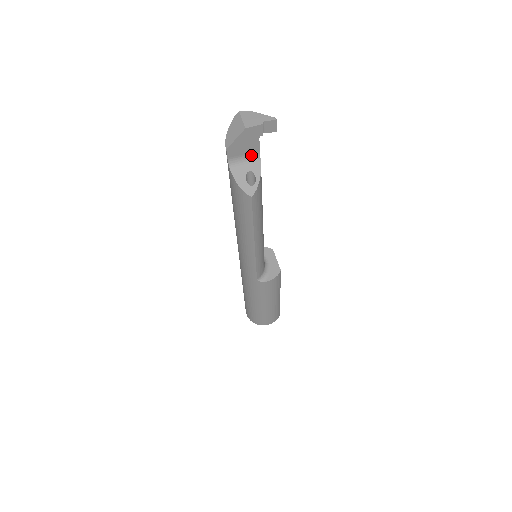
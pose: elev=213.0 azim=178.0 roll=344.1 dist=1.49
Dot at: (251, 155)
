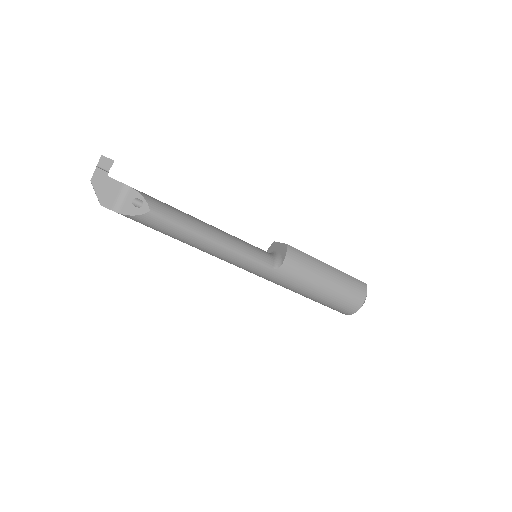
Dot at: (122, 192)
